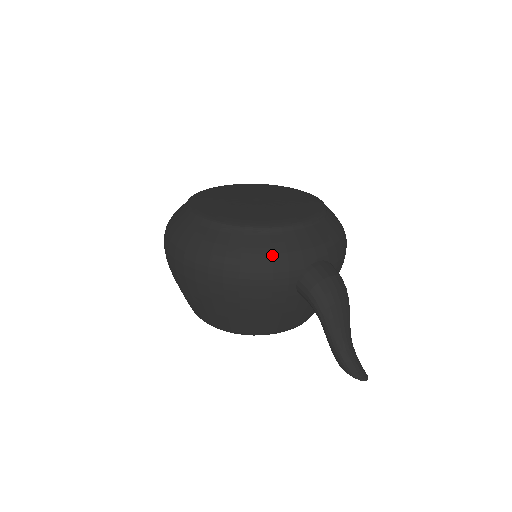
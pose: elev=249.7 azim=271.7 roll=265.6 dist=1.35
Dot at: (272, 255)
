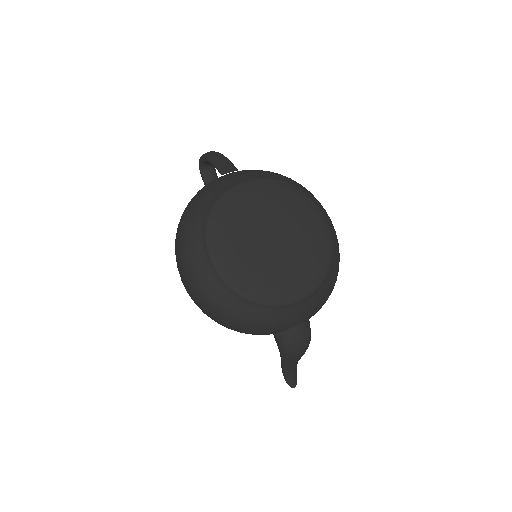
Dot at: (262, 325)
